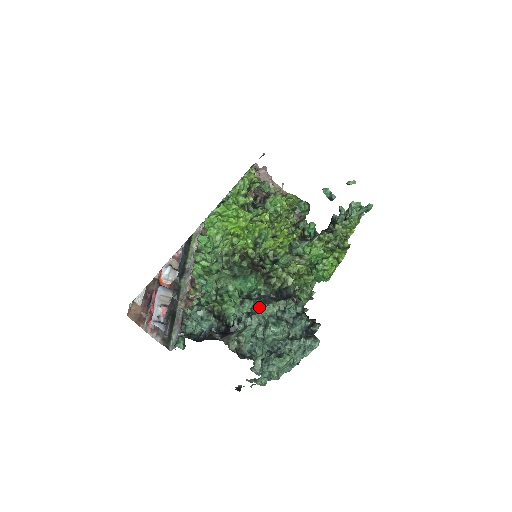
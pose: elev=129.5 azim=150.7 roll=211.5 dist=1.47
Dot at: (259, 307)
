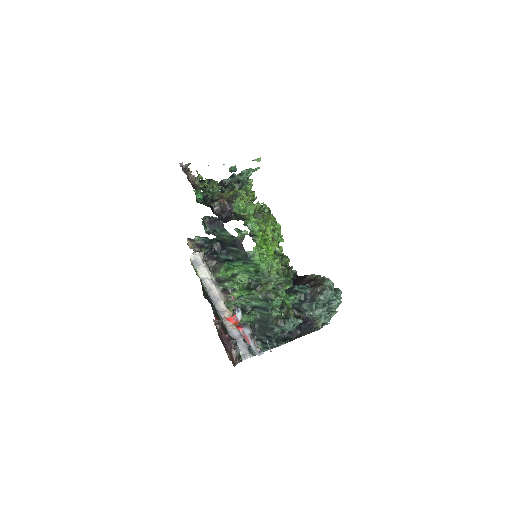
Dot at: (321, 295)
